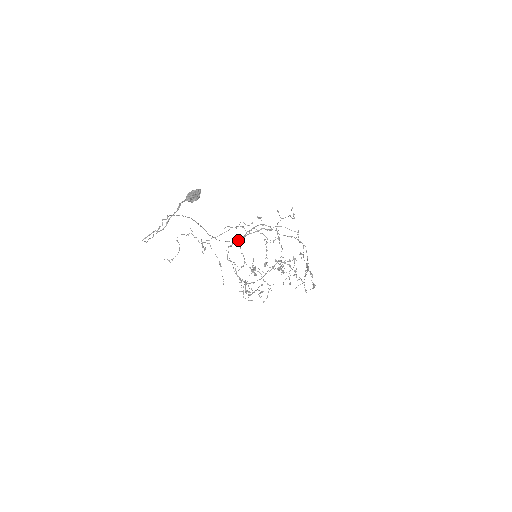
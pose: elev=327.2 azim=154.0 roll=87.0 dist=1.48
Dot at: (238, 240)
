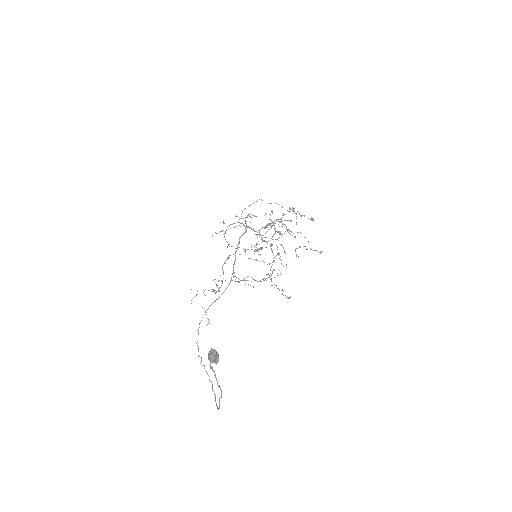
Dot at: occluded
